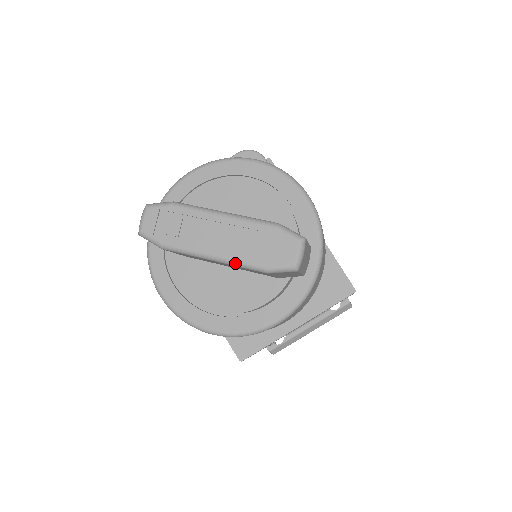
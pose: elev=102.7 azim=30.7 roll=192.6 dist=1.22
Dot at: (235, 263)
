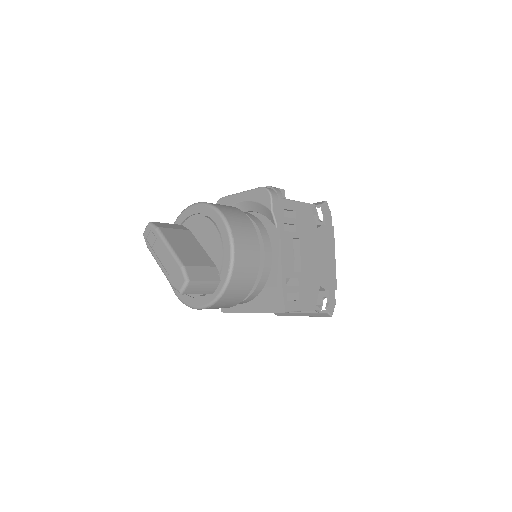
Dot at: (164, 274)
